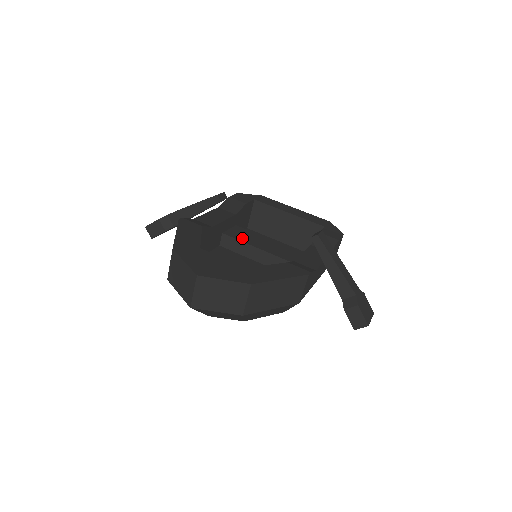
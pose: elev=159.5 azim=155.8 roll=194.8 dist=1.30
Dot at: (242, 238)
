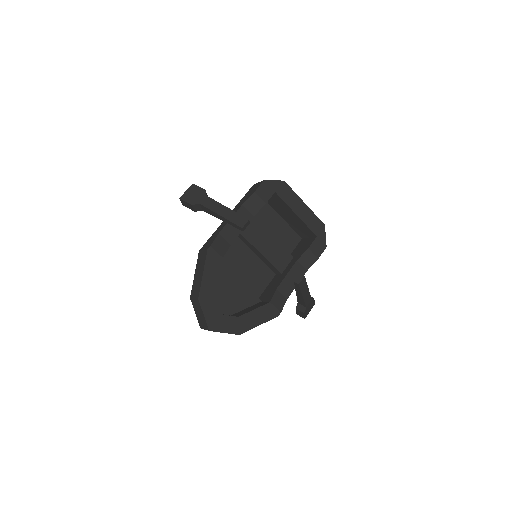
Dot at: (251, 238)
